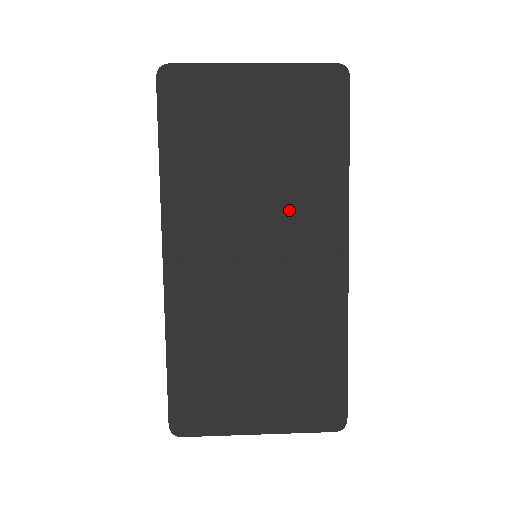
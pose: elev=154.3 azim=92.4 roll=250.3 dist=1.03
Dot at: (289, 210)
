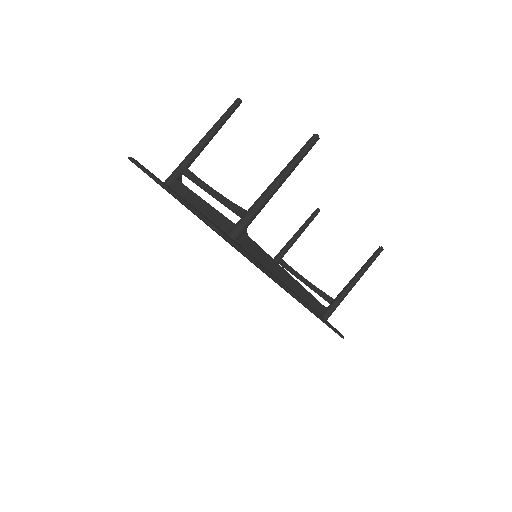
Dot at: occluded
